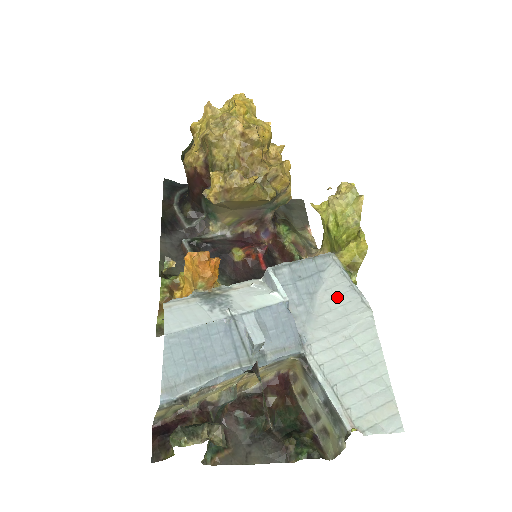
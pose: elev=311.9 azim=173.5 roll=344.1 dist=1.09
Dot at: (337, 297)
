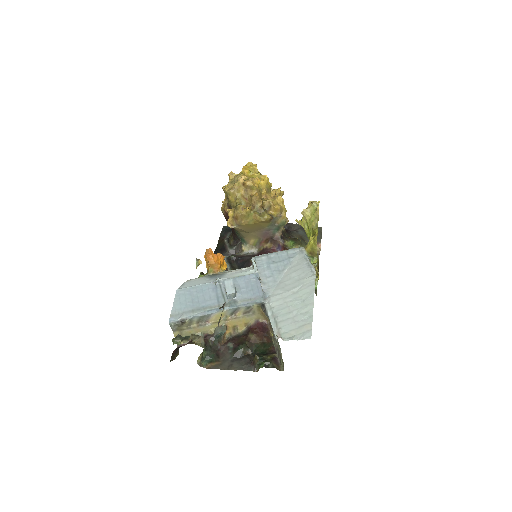
Dot at: (296, 271)
